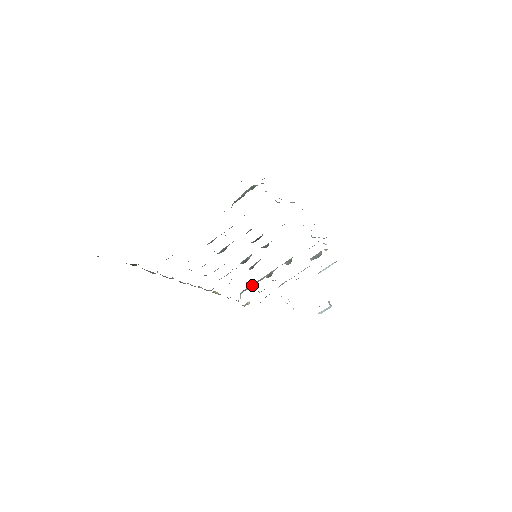
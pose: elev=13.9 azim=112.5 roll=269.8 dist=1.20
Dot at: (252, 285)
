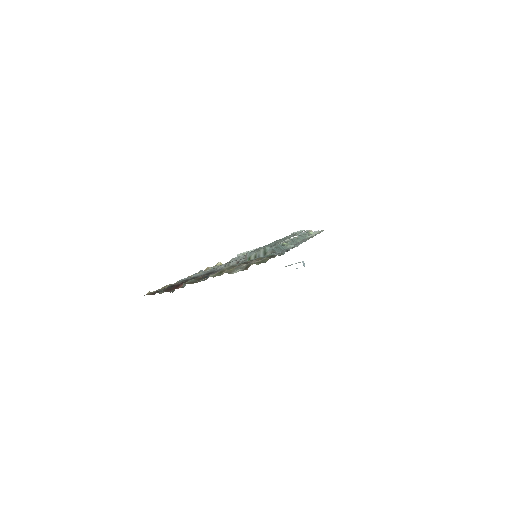
Dot at: occluded
